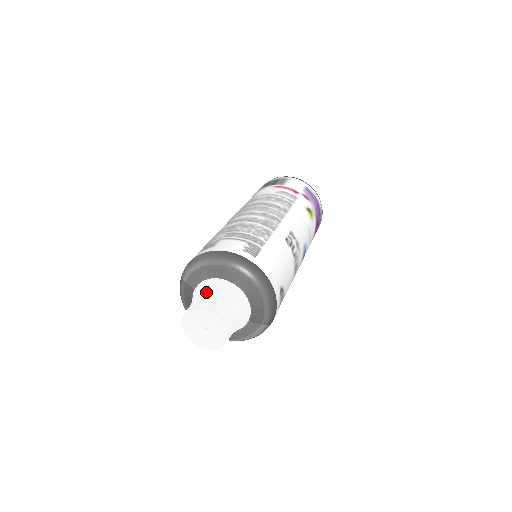
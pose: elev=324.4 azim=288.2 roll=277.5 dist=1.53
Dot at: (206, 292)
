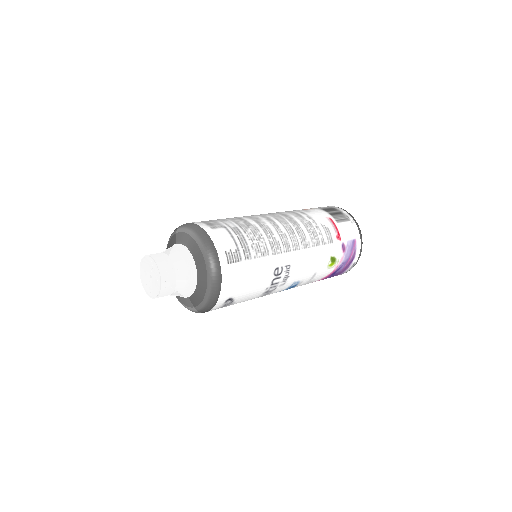
Dot at: (173, 255)
